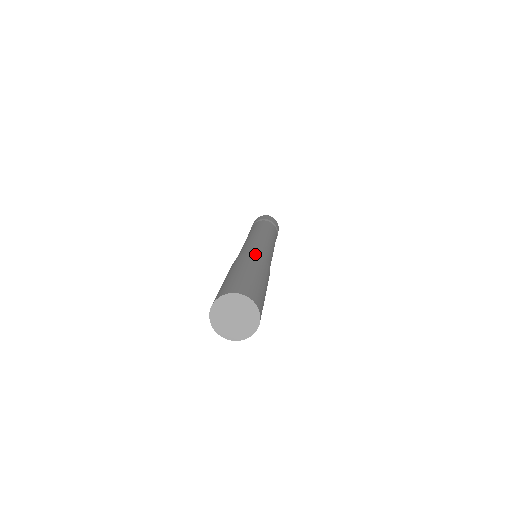
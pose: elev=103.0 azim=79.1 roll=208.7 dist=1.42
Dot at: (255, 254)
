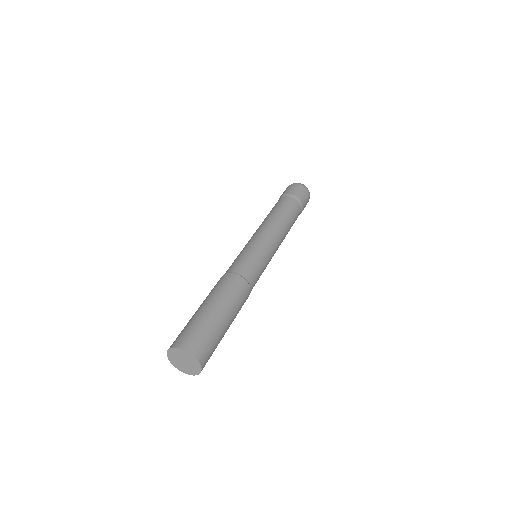
Dot at: (245, 282)
